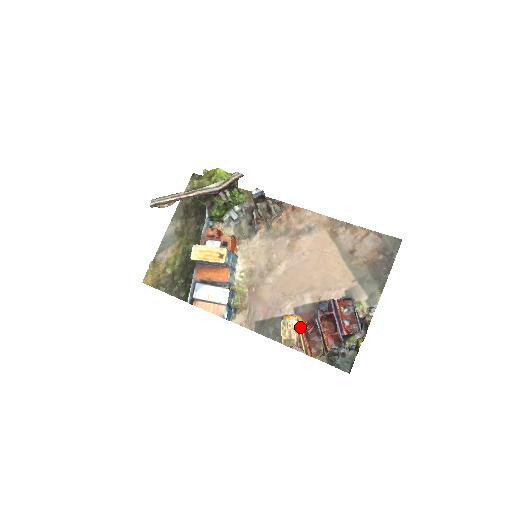
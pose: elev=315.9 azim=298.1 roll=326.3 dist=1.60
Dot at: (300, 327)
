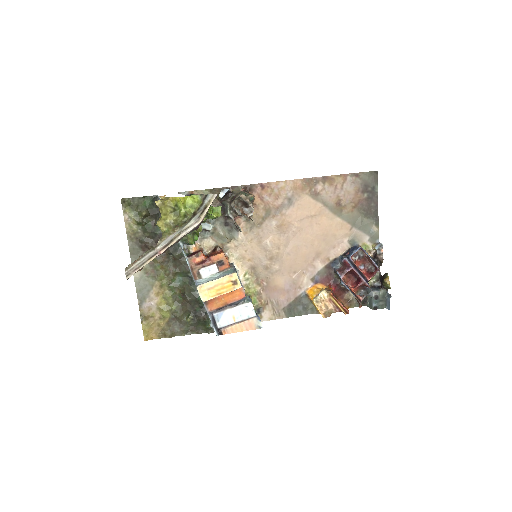
Dot at: (332, 296)
